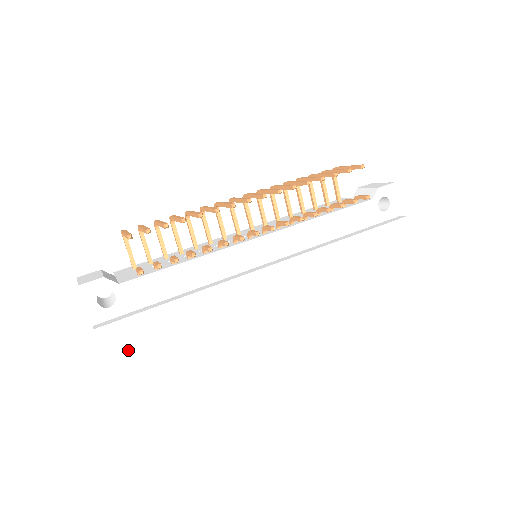
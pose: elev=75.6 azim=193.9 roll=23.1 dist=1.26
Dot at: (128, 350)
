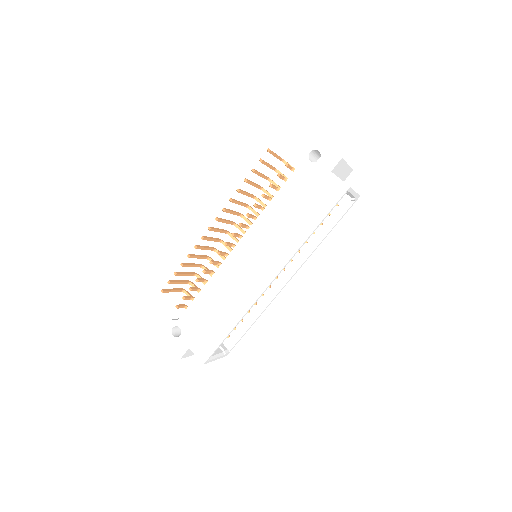
Dot at: (196, 356)
